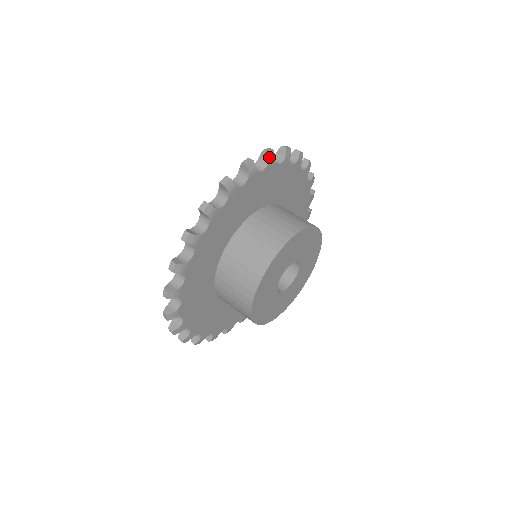
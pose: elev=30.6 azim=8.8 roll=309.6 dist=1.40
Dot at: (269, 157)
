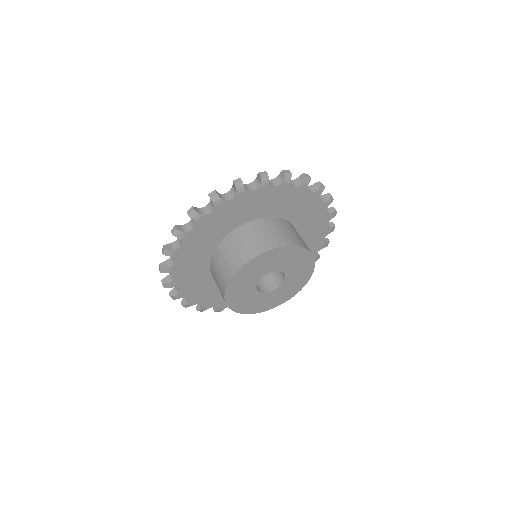
Dot at: (176, 236)
